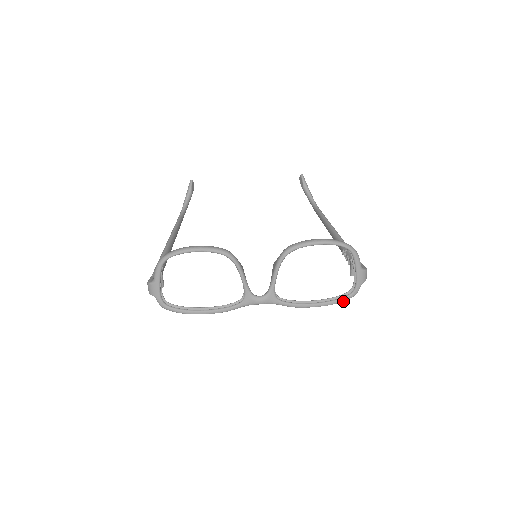
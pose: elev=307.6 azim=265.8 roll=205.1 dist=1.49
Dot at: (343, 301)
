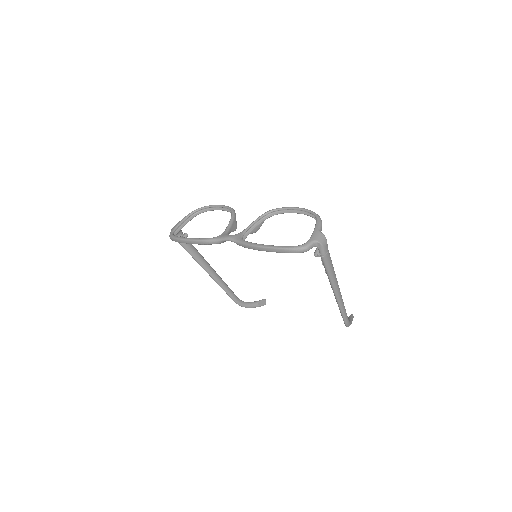
Dot at: (291, 249)
